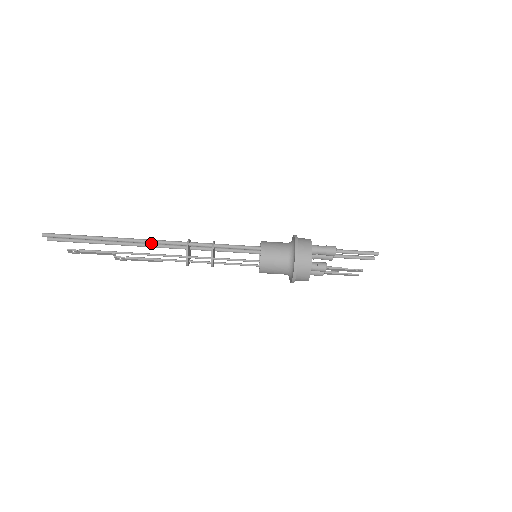
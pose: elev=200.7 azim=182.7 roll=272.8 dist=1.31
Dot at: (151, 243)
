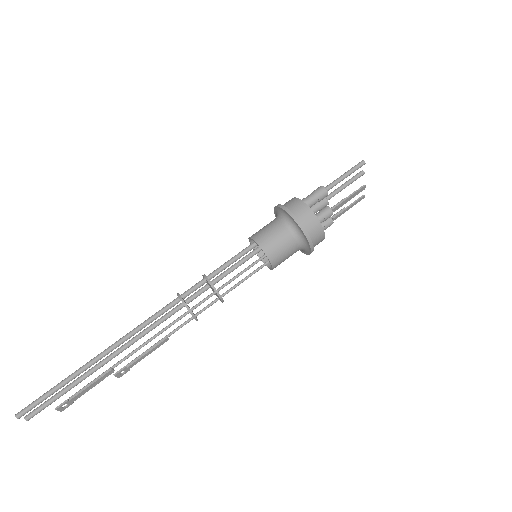
Dot at: (141, 329)
